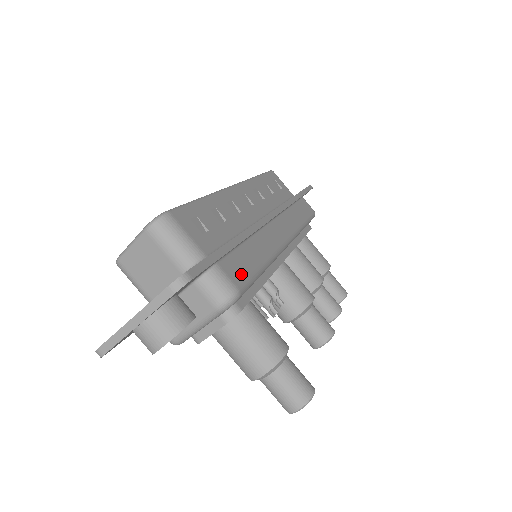
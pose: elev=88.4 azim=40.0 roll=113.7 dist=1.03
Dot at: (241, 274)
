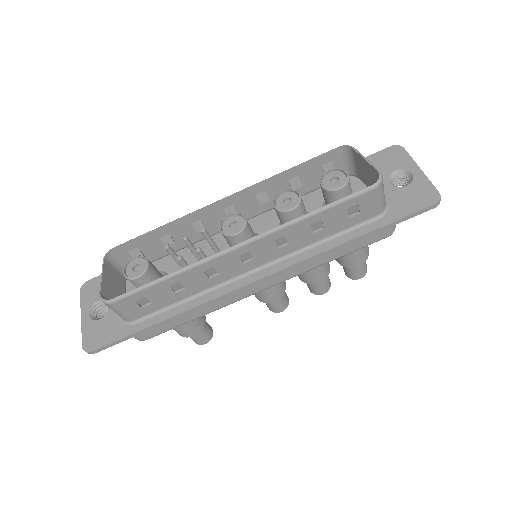
Dot at: (157, 332)
